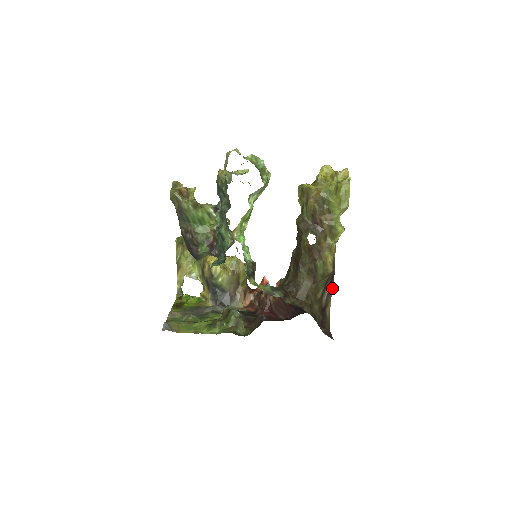
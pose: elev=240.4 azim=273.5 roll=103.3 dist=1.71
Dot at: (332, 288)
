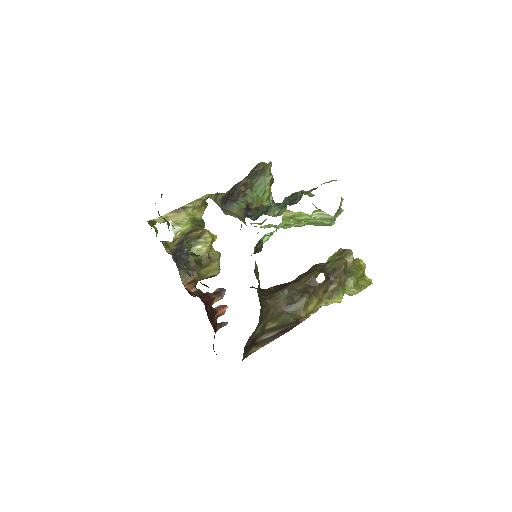
Dot at: occluded
